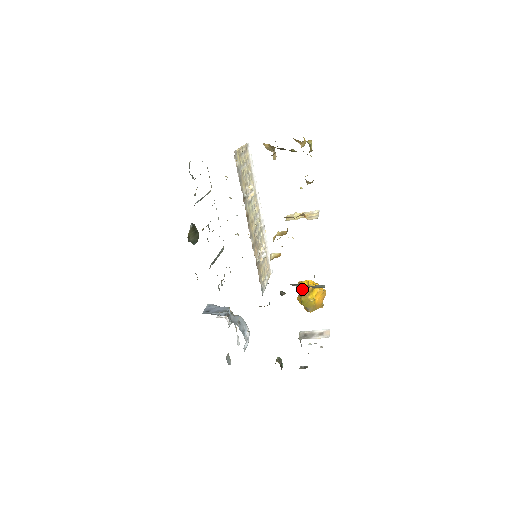
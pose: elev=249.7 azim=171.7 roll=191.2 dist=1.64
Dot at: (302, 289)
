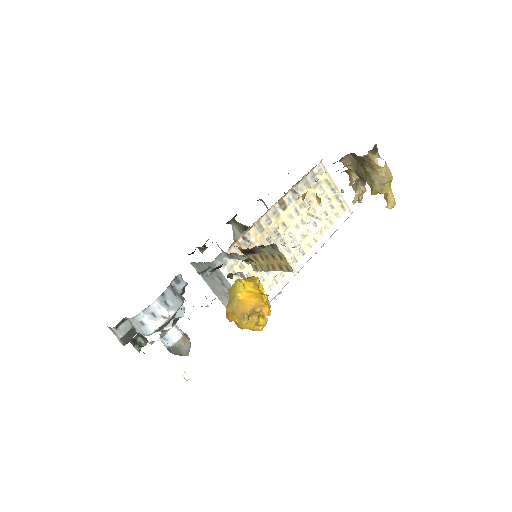
Dot at: (248, 277)
